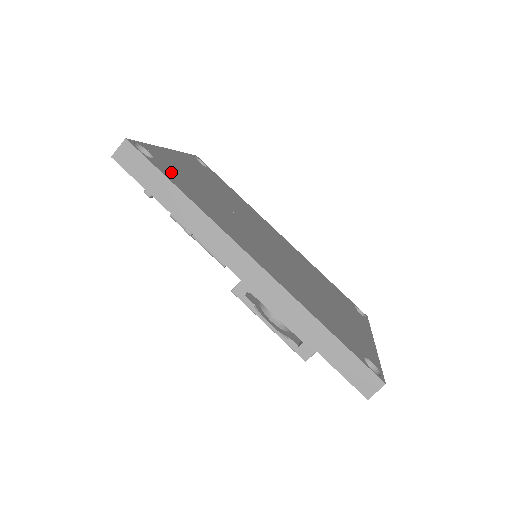
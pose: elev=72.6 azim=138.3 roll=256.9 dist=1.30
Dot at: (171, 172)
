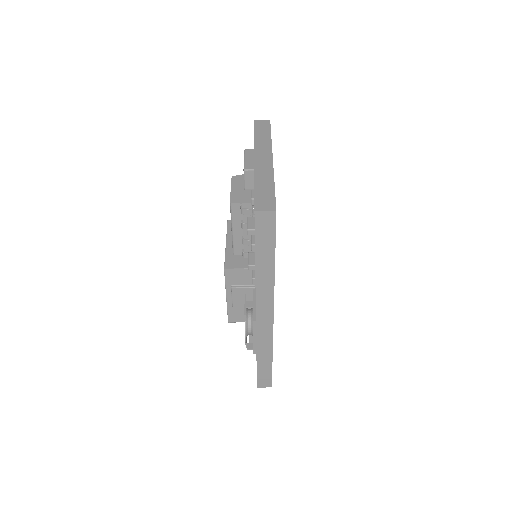
Dot at: occluded
